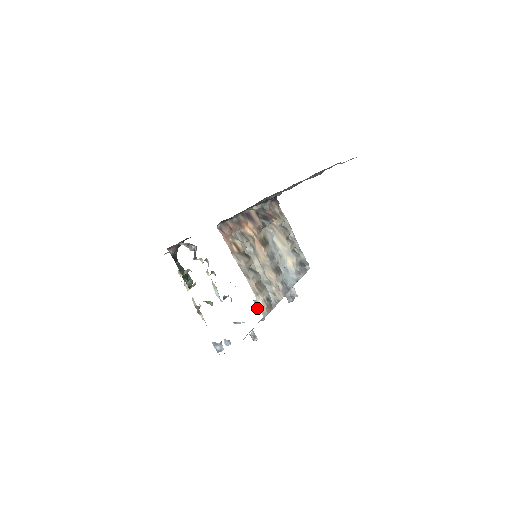
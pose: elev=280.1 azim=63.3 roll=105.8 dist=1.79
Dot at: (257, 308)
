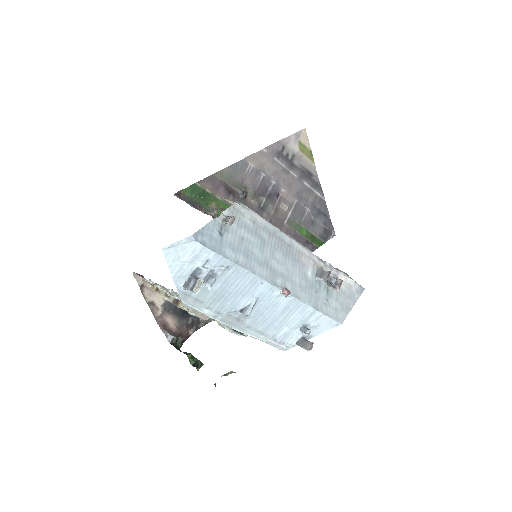
Dot at: (305, 348)
